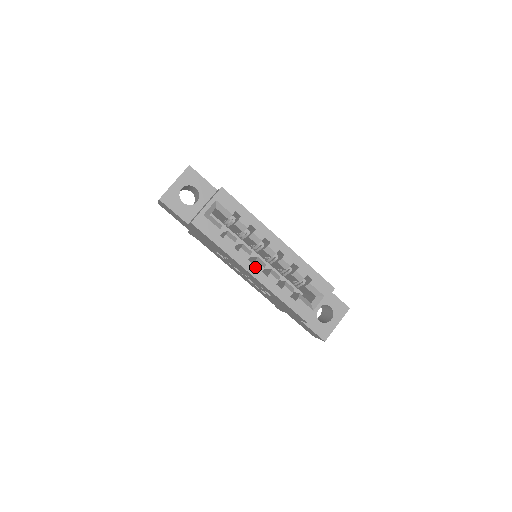
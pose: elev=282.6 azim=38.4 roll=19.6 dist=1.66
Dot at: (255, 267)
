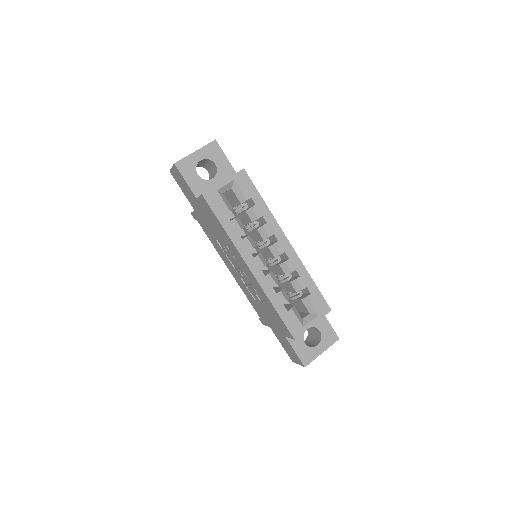
Dot at: (255, 262)
